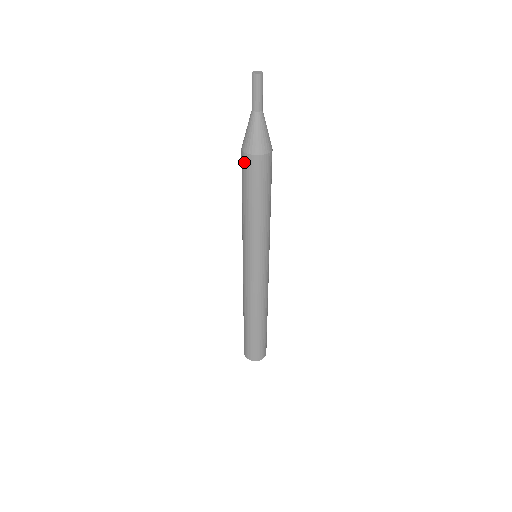
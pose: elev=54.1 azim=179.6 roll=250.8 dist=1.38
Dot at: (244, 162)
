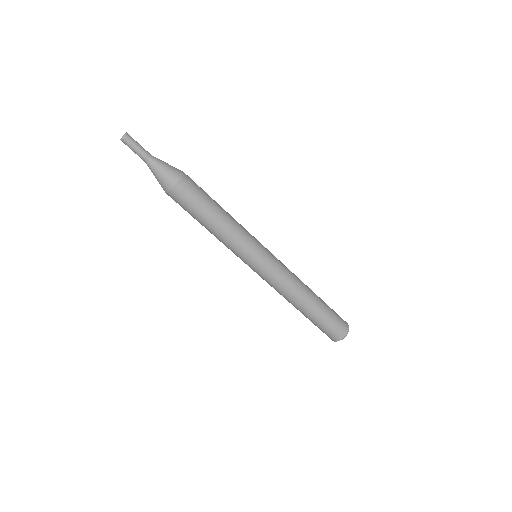
Dot at: occluded
